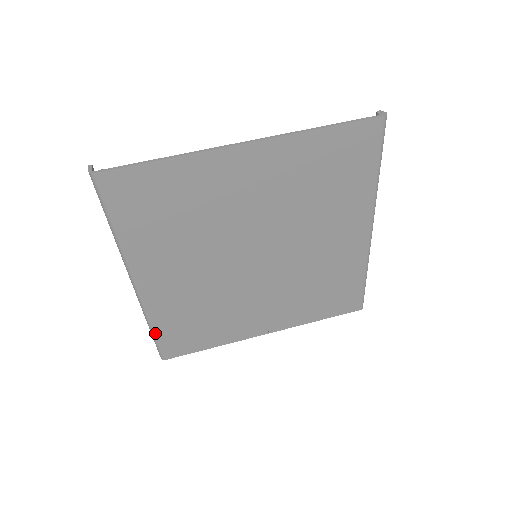
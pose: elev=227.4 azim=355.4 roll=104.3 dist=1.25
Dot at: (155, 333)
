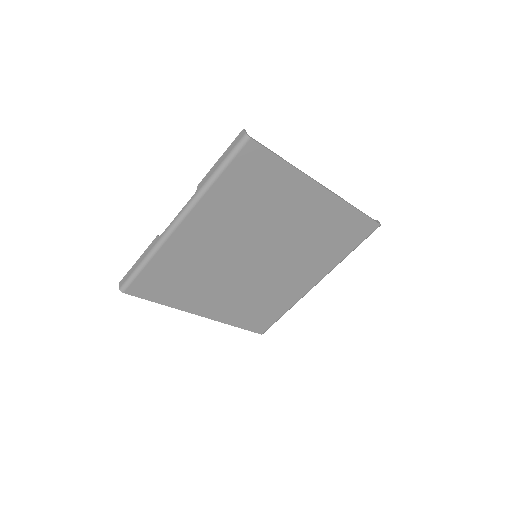
Dot at: (145, 266)
